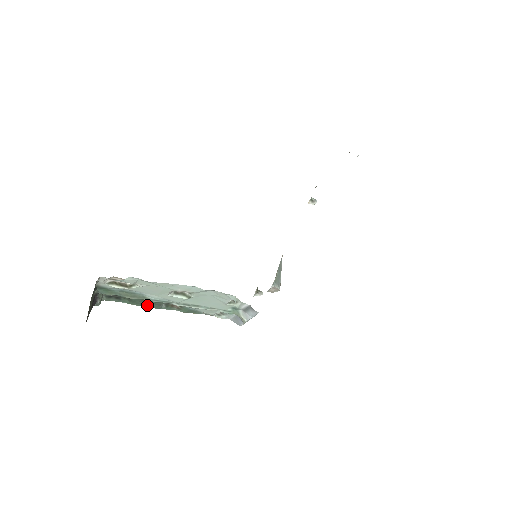
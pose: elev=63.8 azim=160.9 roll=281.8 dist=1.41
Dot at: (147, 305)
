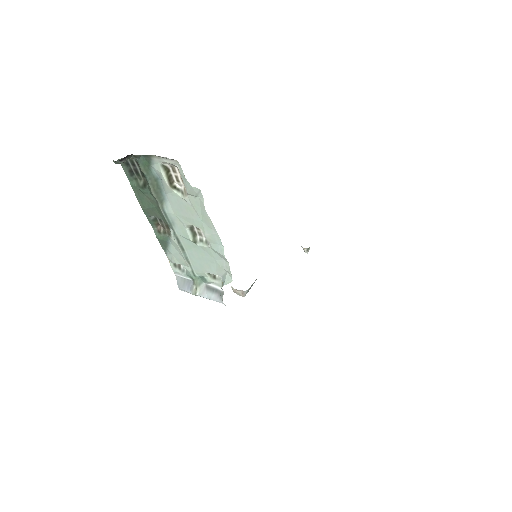
Dot at: (145, 204)
